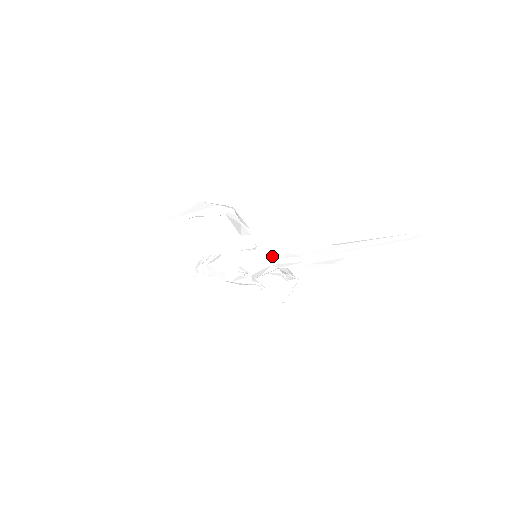
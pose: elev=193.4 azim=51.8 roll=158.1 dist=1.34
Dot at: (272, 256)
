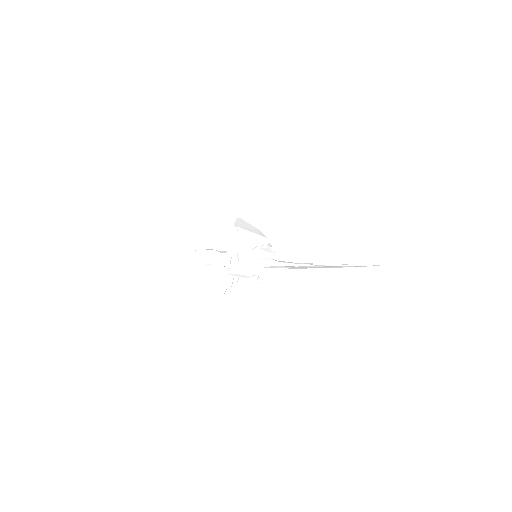
Dot at: (281, 265)
